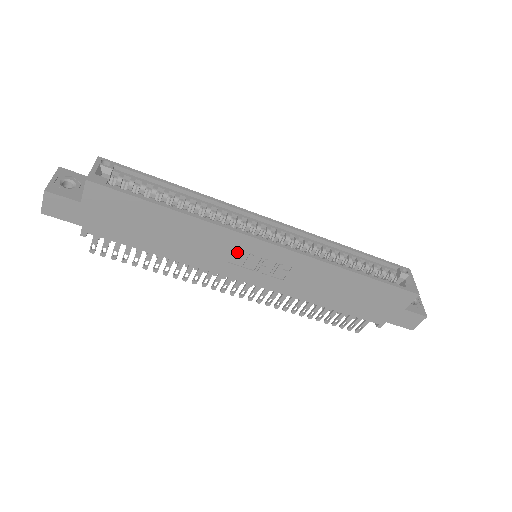
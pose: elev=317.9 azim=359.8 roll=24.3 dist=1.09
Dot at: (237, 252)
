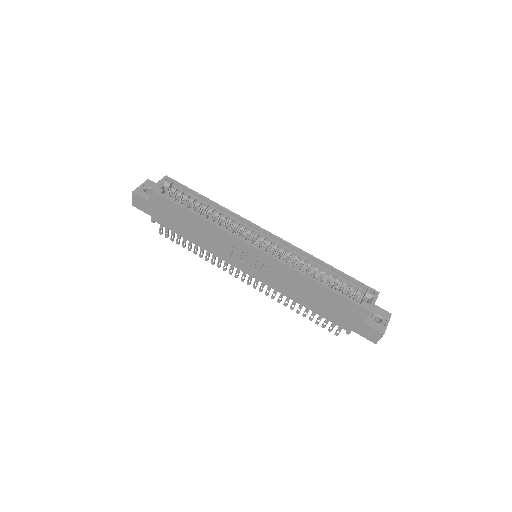
Dot at: (236, 250)
